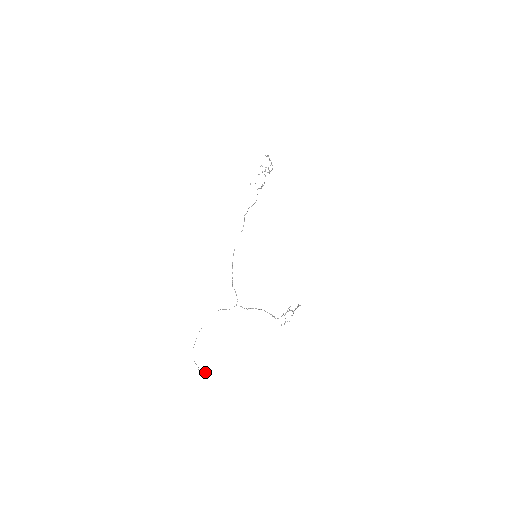
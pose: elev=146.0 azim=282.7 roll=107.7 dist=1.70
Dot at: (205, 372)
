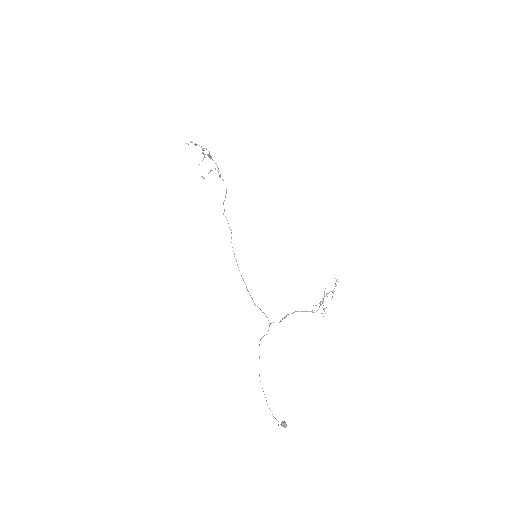
Dot at: (284, 422)
